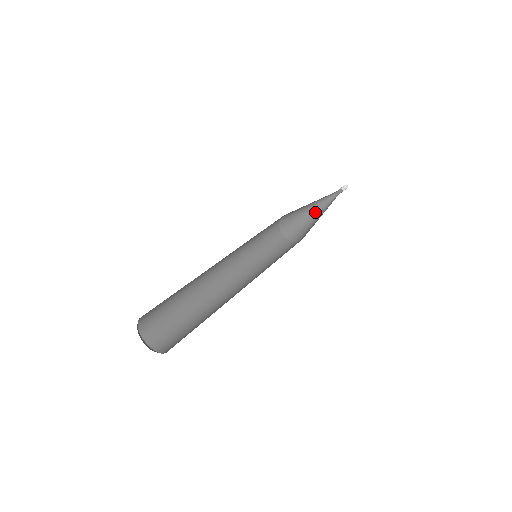
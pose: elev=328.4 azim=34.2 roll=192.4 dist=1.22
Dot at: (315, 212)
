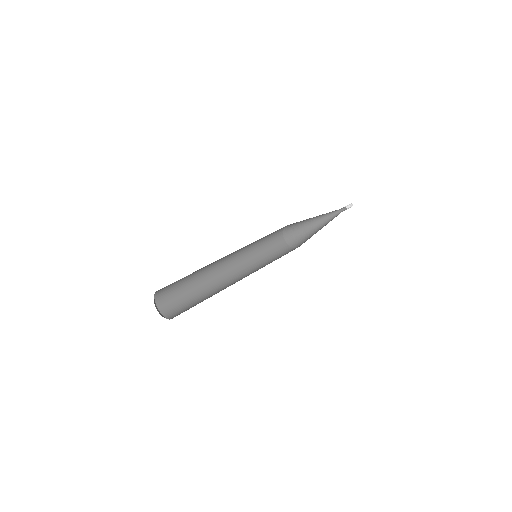
Dot at: (321, 227)
